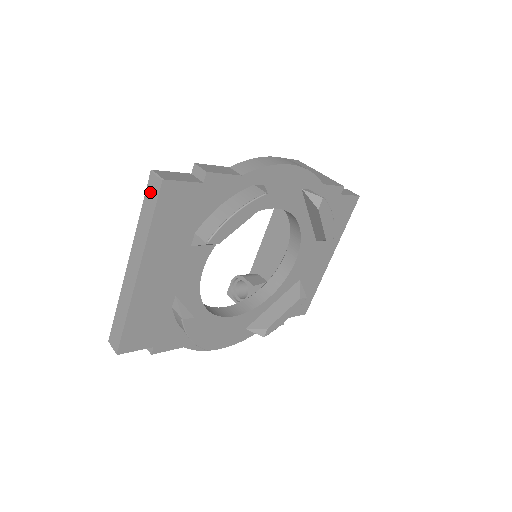
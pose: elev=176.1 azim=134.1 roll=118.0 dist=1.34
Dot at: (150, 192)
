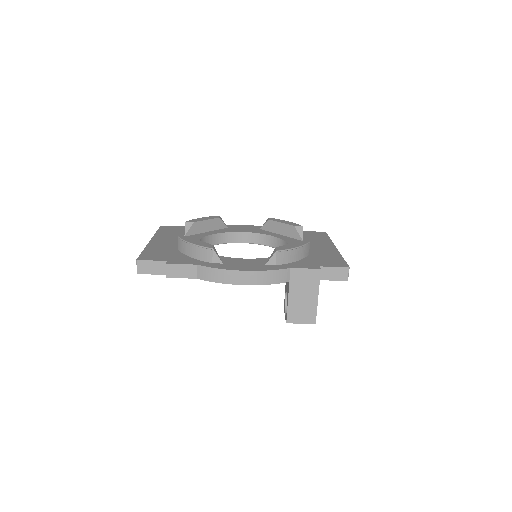
Dot at: occluded
